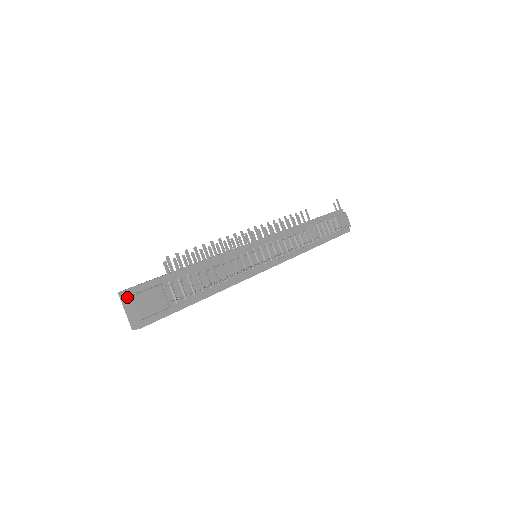
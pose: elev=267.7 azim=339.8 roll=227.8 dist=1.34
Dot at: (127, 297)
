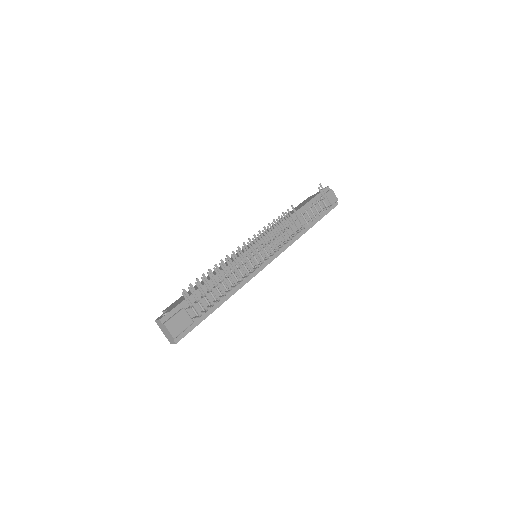
Dot at: (162, 324)
